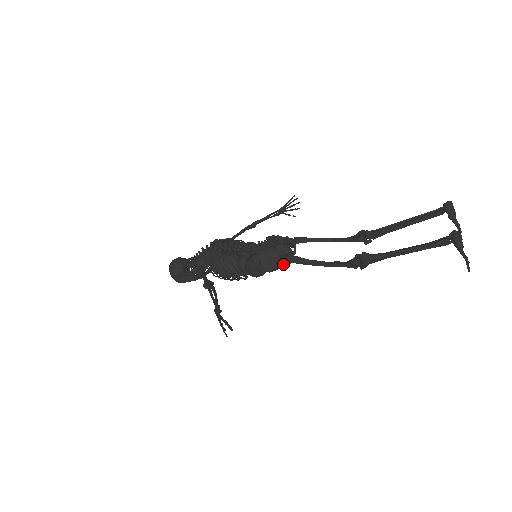
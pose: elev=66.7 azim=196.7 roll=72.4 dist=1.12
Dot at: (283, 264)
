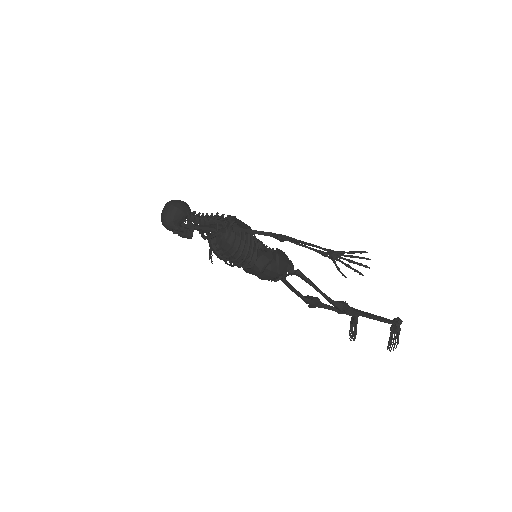
Dot at: (275, 278)
